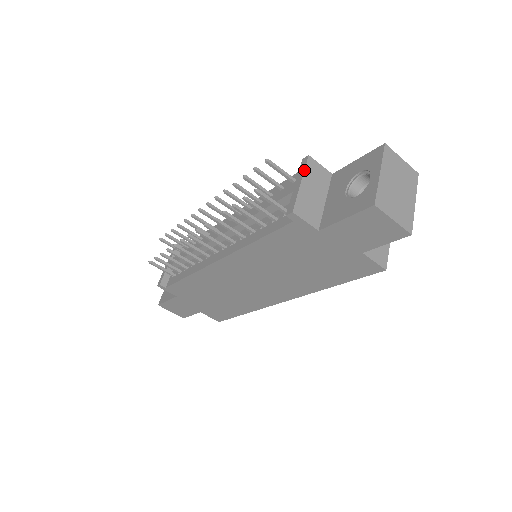
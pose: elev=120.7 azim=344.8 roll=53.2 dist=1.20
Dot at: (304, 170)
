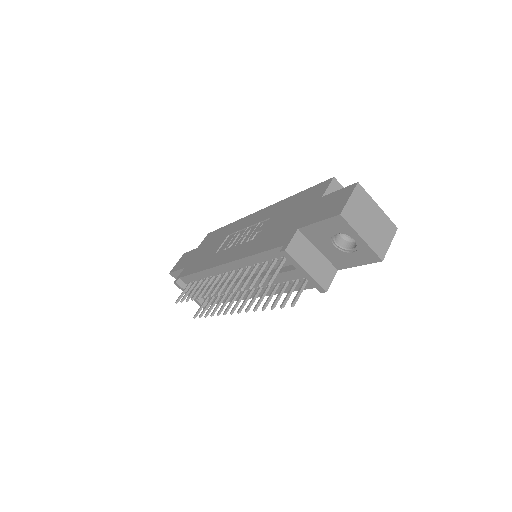
Dot at: (297, 263)
